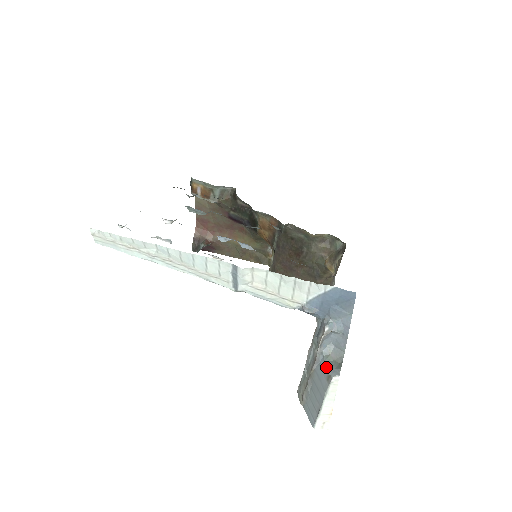
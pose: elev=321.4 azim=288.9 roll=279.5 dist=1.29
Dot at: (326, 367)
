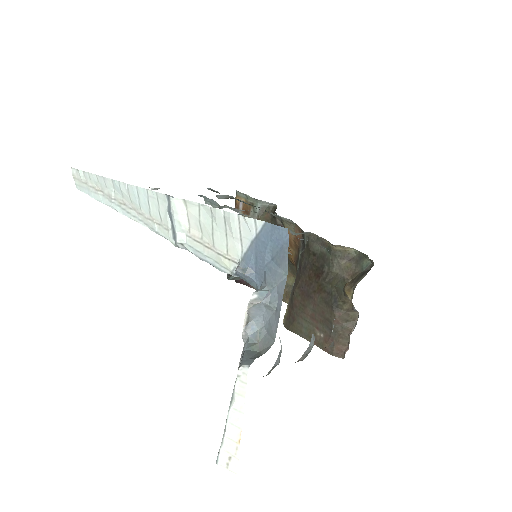
Dot at: (242, 356)
